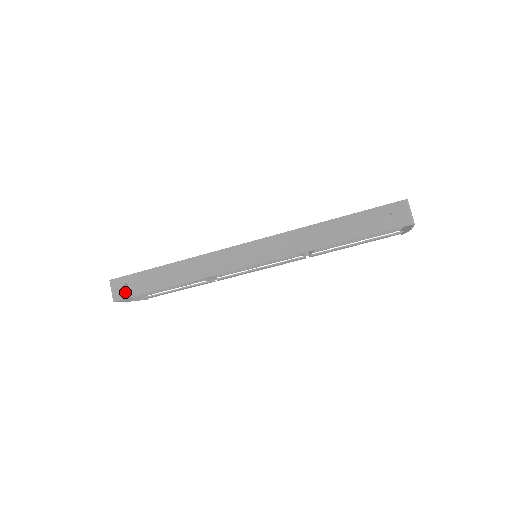
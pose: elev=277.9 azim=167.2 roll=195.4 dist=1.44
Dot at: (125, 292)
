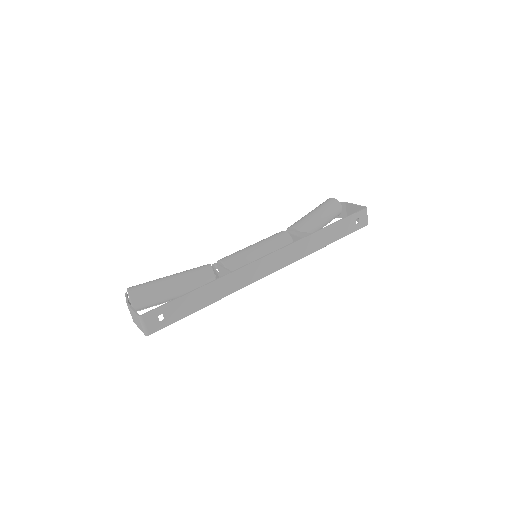
Dot at: (160, 323)
